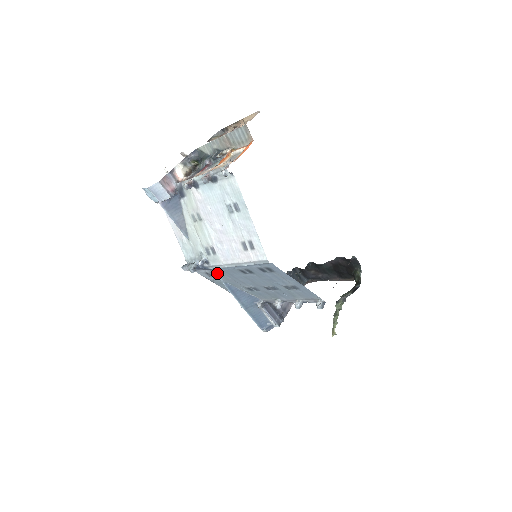
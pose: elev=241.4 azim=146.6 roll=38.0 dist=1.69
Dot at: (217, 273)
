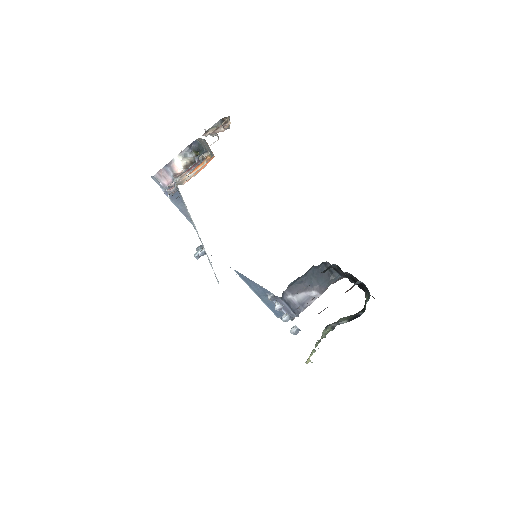
Dot at: occluded
